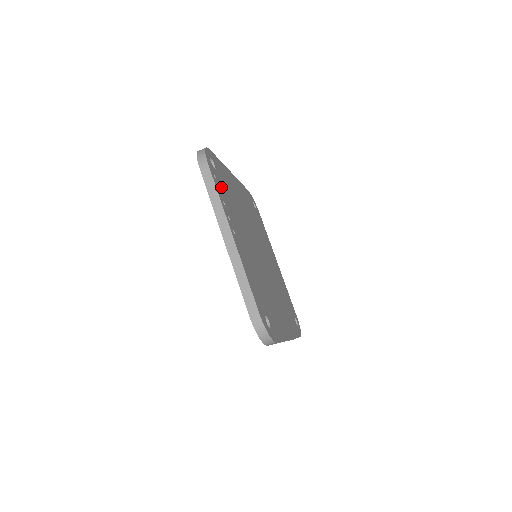
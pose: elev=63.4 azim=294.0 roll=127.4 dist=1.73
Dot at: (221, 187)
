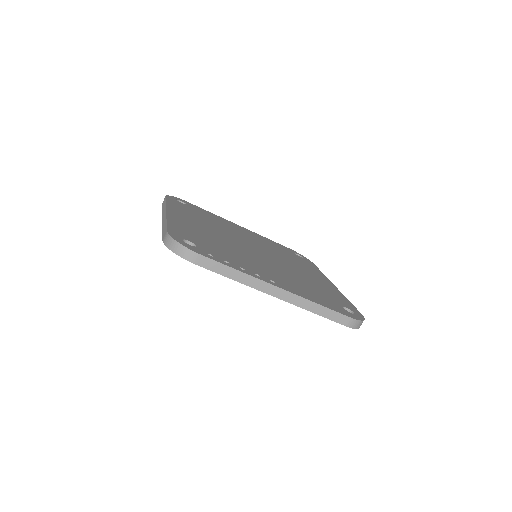
Dot at: (218, 255)
